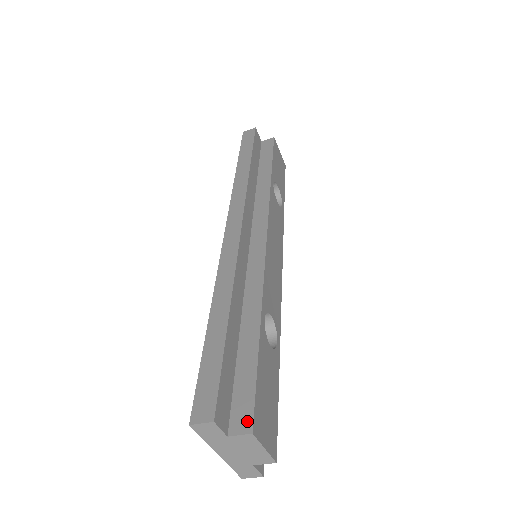
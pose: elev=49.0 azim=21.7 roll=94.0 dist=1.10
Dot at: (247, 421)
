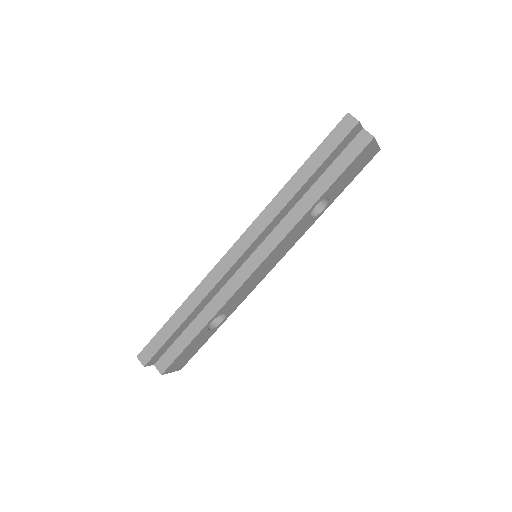
Dot at: (163, 368)
